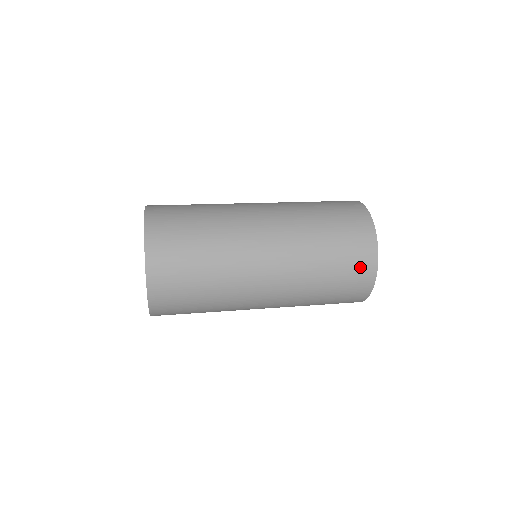
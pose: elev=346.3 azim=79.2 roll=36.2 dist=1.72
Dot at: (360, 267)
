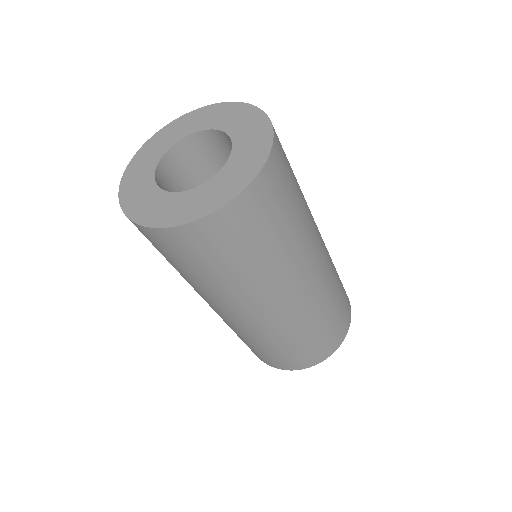
Dot at: occluded
